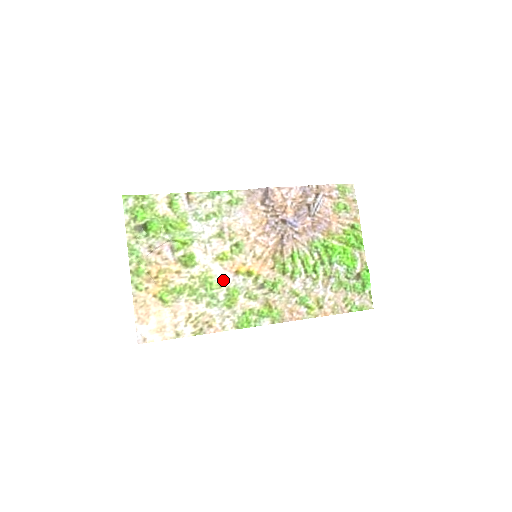
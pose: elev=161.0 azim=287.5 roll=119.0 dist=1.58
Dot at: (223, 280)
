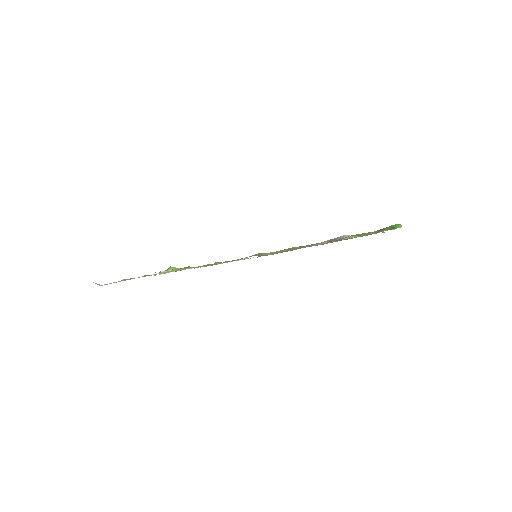
Dot at: occluded
